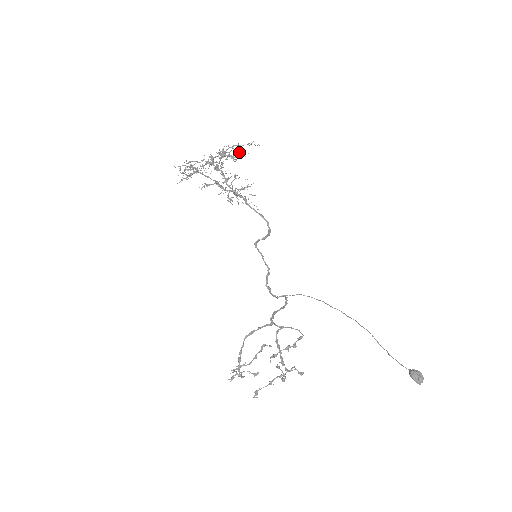
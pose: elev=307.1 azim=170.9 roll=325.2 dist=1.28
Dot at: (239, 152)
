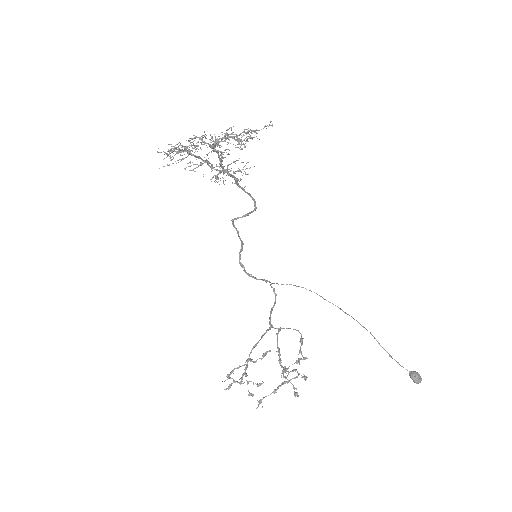
Dot at: occluded
